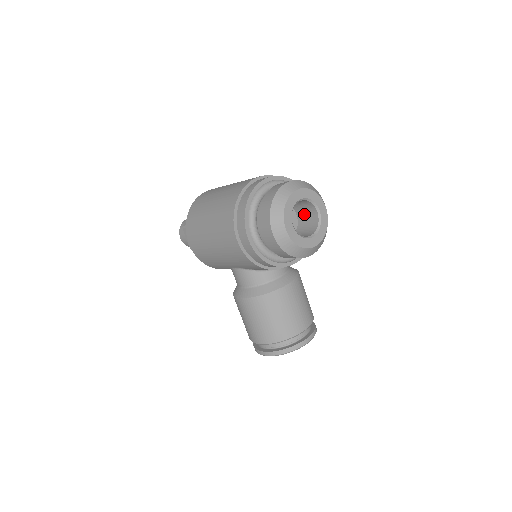
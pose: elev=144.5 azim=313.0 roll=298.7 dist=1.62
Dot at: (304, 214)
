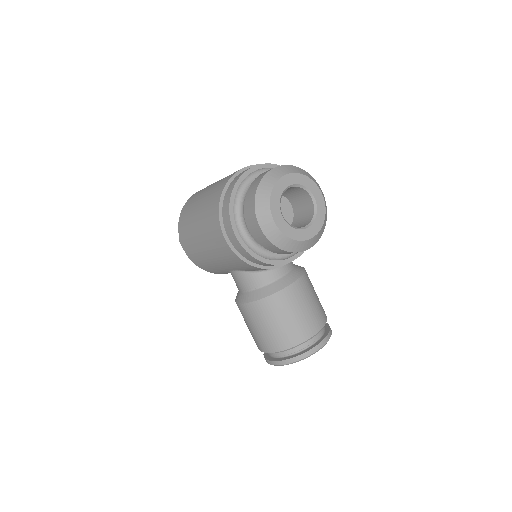
Dot at: (299, 203)
